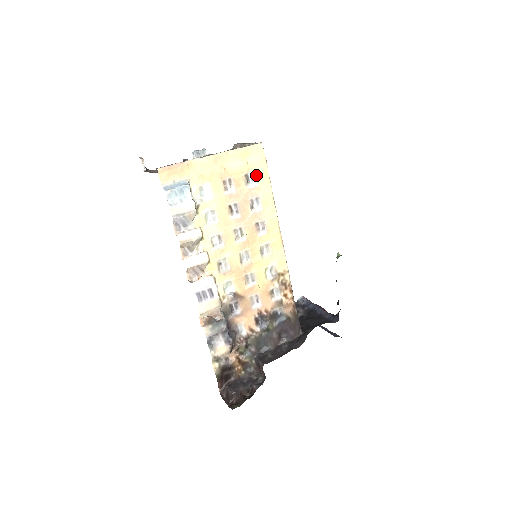
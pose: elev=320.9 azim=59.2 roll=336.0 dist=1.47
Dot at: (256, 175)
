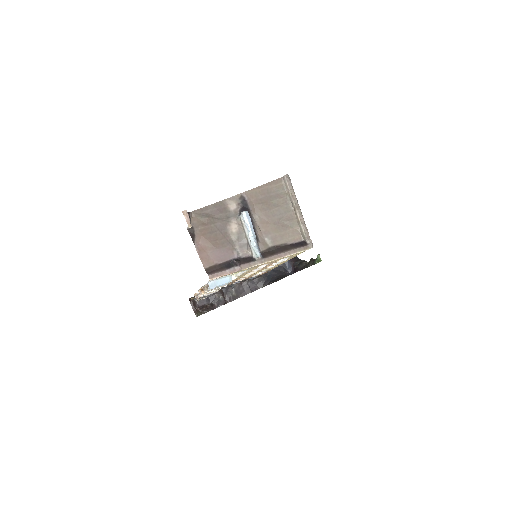
Dot at: (291, 256)
